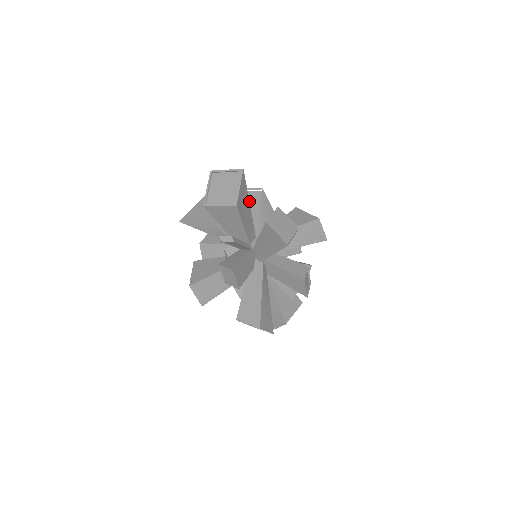
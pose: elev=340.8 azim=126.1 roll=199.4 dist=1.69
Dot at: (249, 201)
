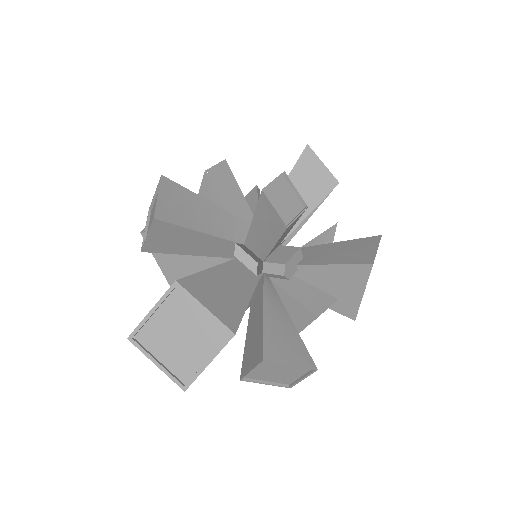
Dot at: occluded
